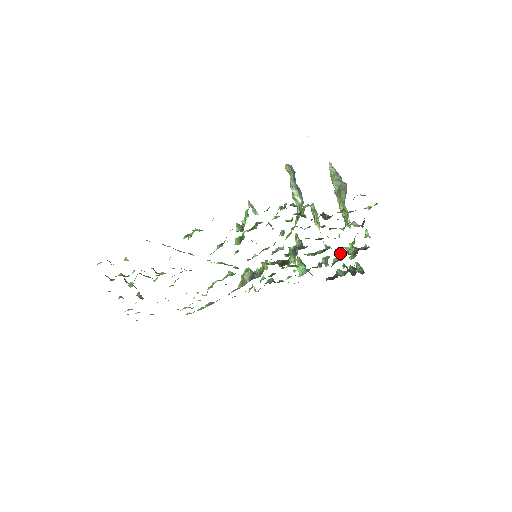
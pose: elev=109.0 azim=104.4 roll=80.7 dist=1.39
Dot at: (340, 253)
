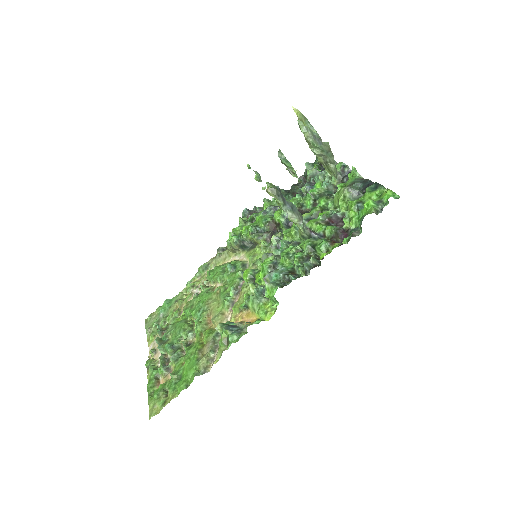
Dot at: (319, 177)
